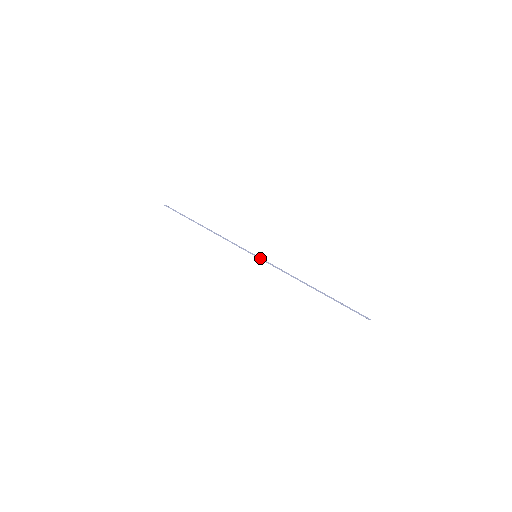
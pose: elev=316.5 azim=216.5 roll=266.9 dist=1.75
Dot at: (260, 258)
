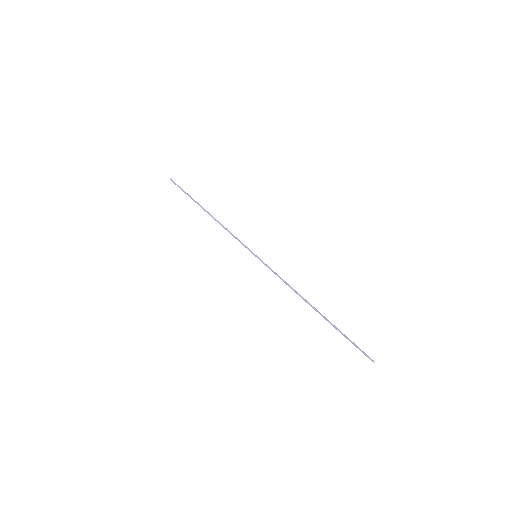
Dot at: (260, 259)
